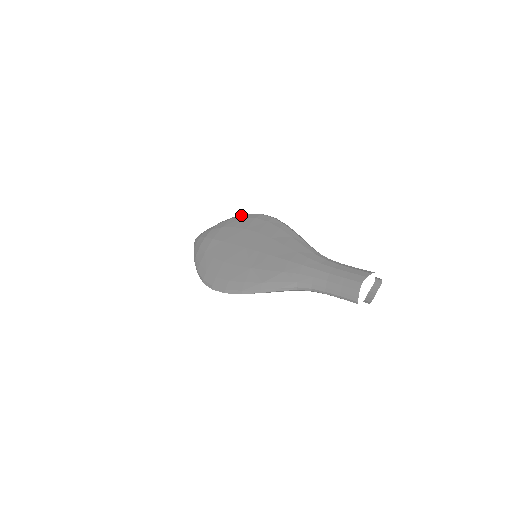
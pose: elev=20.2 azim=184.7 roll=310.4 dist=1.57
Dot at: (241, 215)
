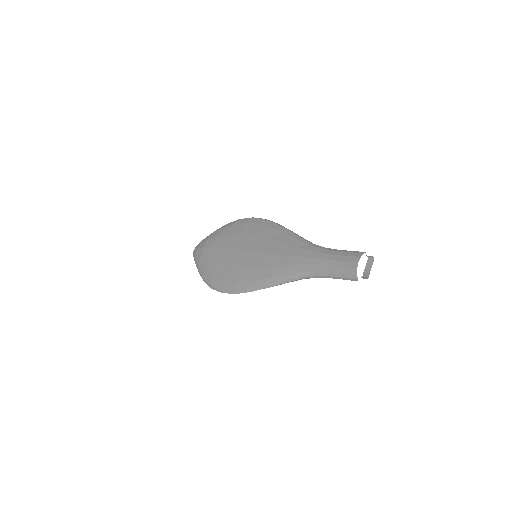
Dot at: (233, 222)
